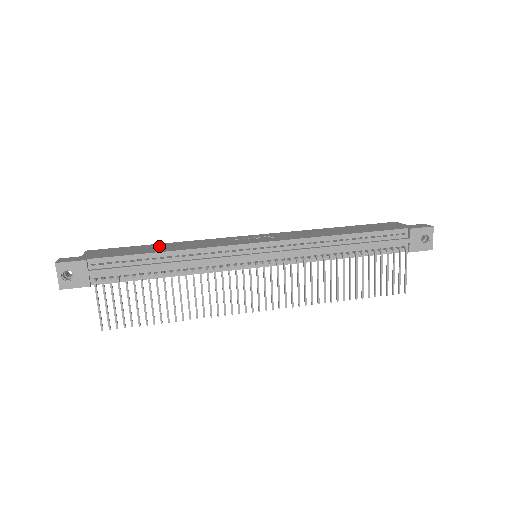
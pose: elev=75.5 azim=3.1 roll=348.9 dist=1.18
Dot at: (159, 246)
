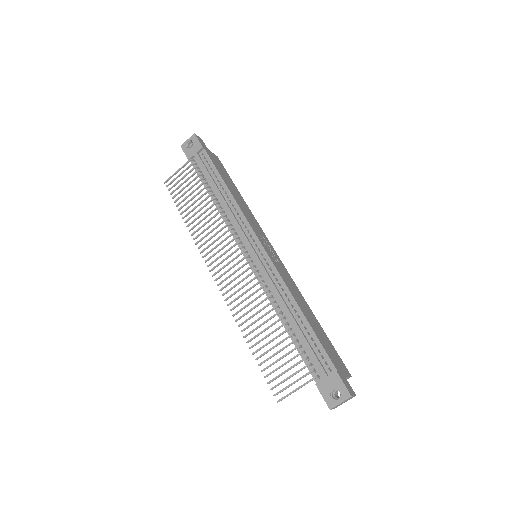
Dot at: (236, 191)
